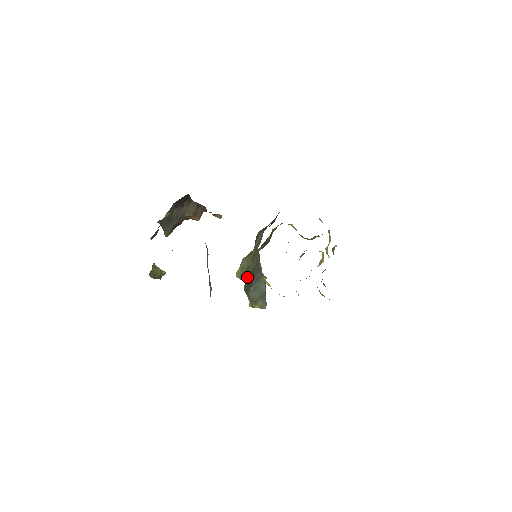
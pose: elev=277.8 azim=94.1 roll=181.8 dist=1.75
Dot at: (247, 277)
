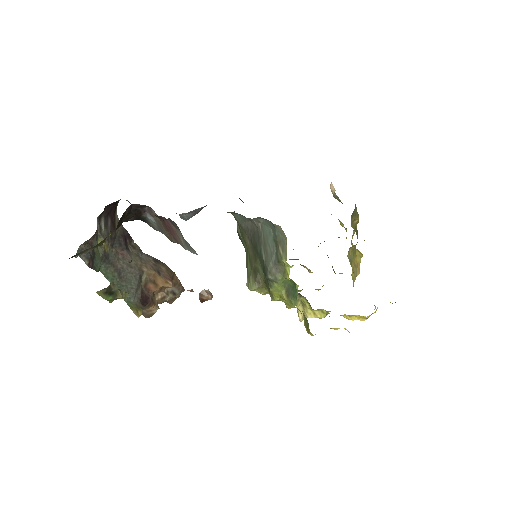
Dot at: (256, 268)
